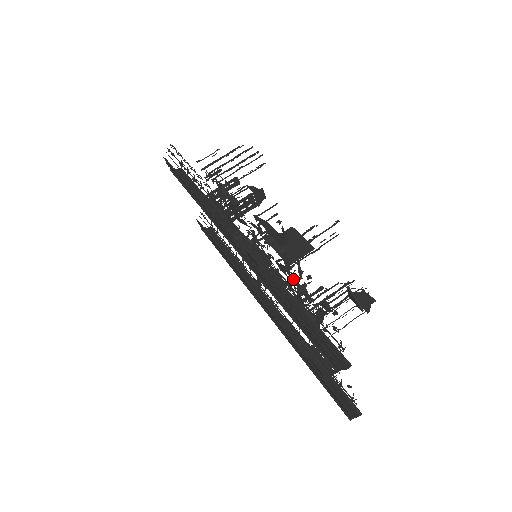
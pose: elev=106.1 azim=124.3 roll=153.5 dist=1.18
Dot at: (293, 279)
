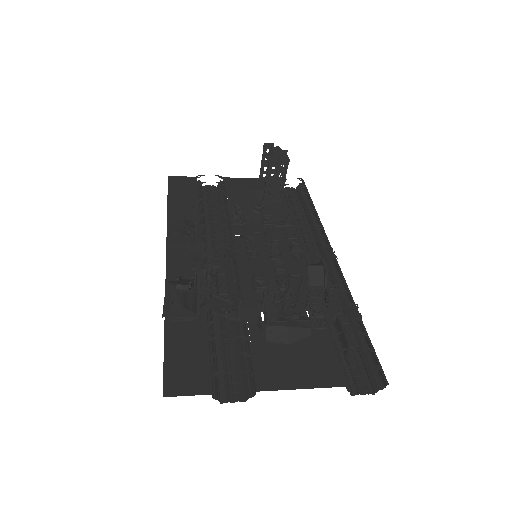
Dot at: (218, 313)
